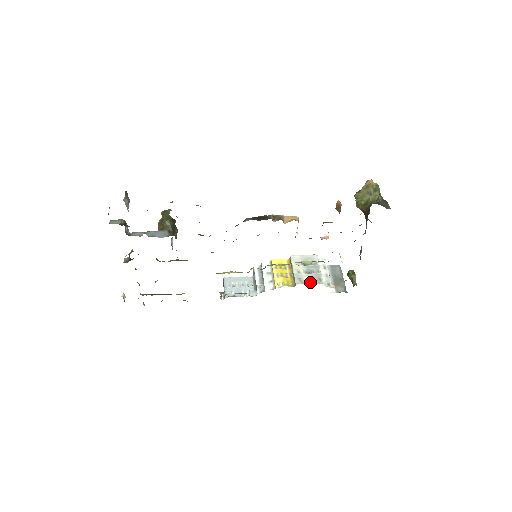
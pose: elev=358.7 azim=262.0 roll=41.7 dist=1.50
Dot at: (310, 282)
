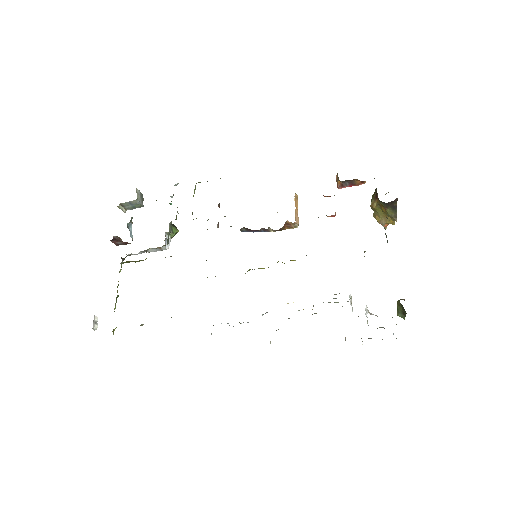
Dot at: occluded
